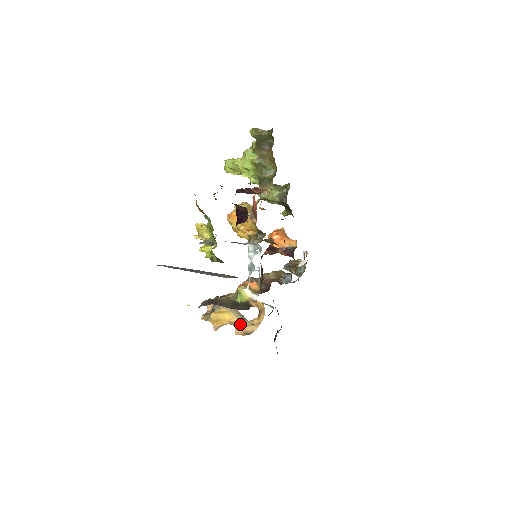
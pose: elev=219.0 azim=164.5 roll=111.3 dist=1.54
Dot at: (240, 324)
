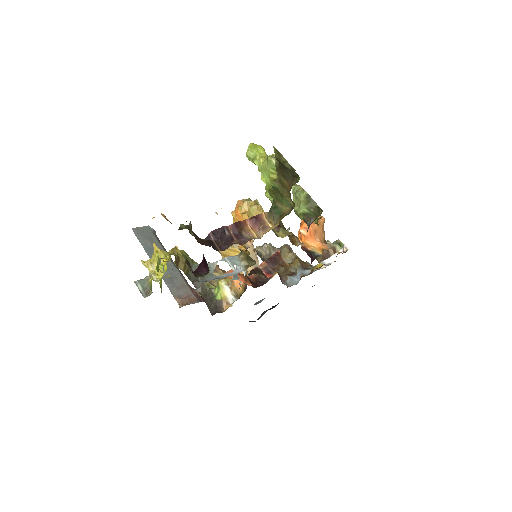
Dot at: occluded
